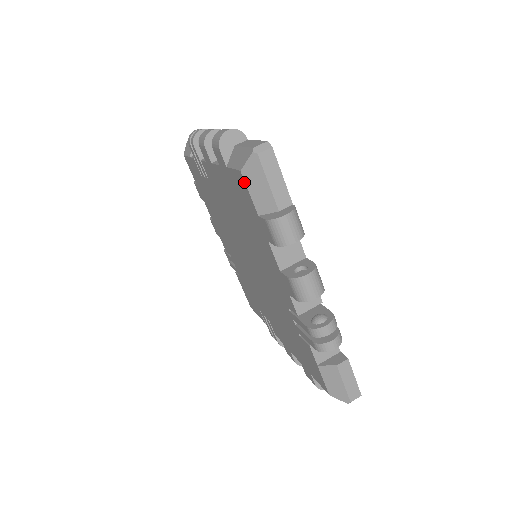
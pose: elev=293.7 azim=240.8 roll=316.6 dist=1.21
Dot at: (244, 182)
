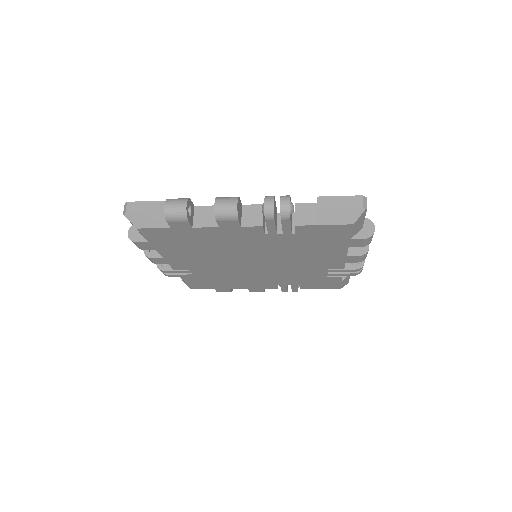
Dot at: (145, 229)
